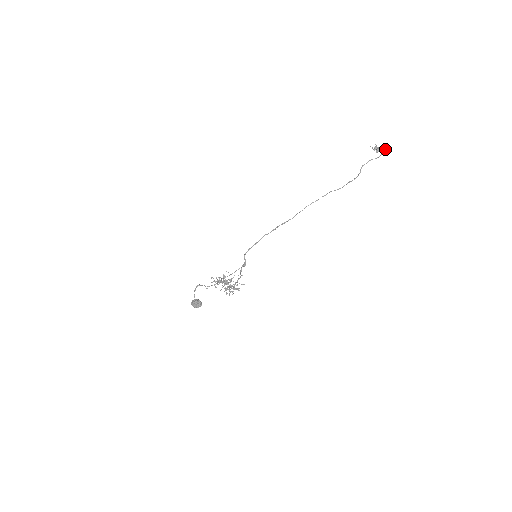
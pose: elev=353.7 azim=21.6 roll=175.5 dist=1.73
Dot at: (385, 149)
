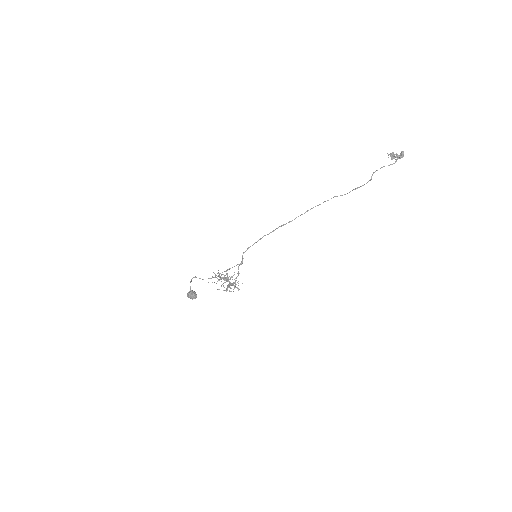
Dot at: (400, 156)
